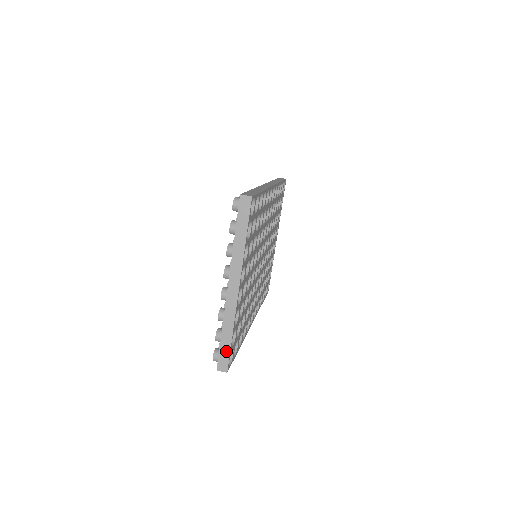
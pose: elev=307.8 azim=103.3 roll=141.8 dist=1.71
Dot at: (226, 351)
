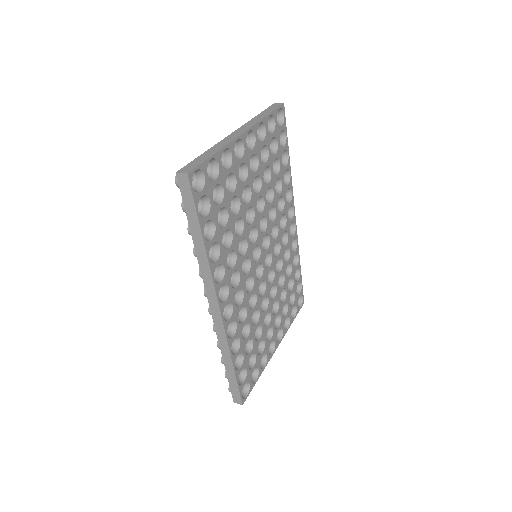
Dot at: (200, 161)
